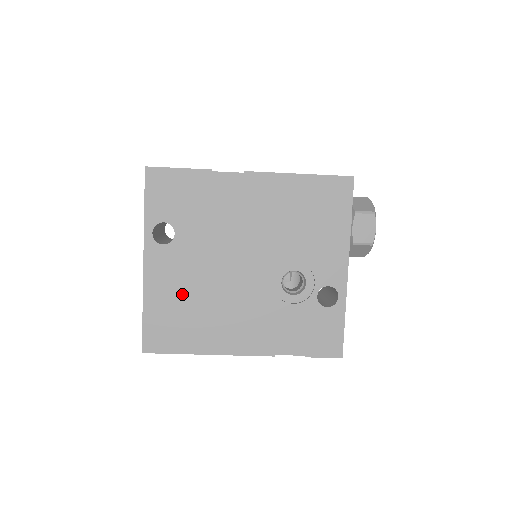
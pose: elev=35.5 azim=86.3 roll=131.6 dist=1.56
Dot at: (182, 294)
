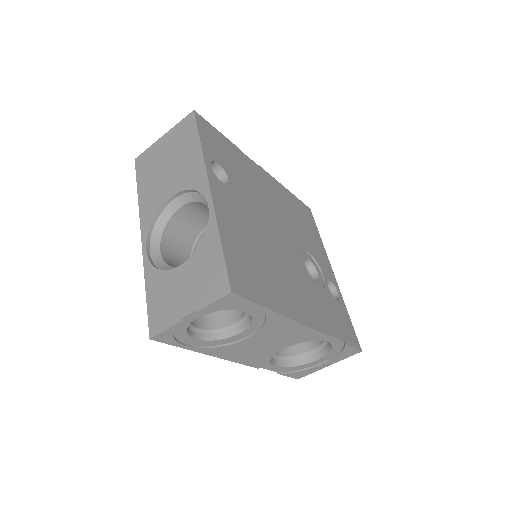
Dot at: (248, 239)
